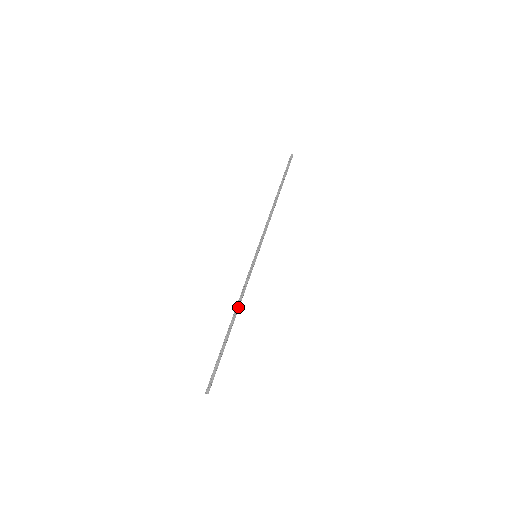
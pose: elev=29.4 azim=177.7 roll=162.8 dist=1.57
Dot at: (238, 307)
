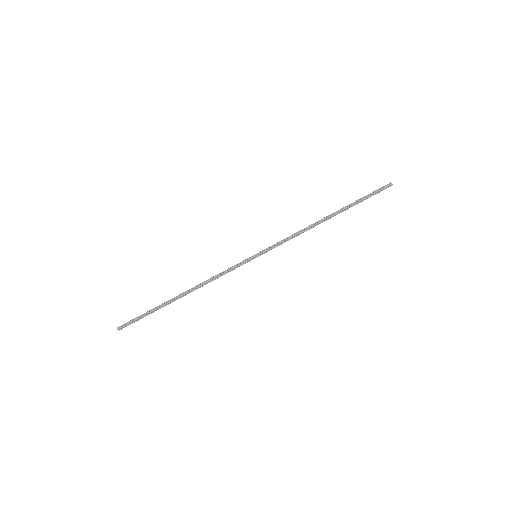
Dot at: (199, 286)
